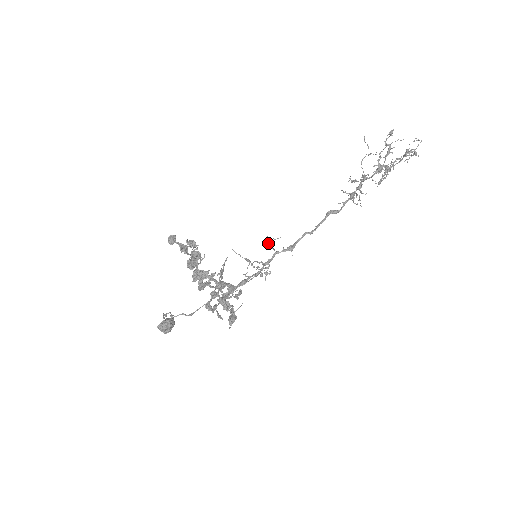
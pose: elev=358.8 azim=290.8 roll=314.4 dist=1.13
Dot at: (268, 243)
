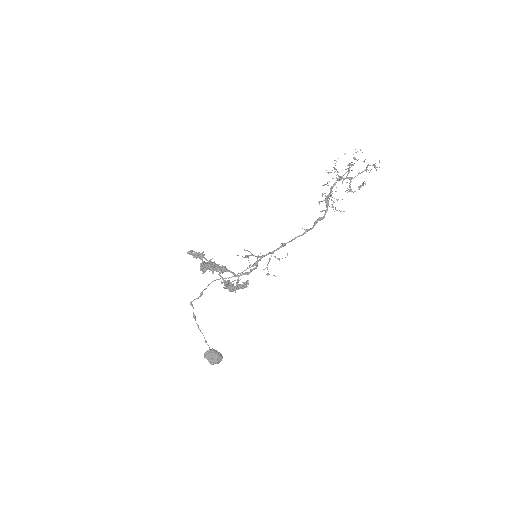
Dot at: (275, 257)
